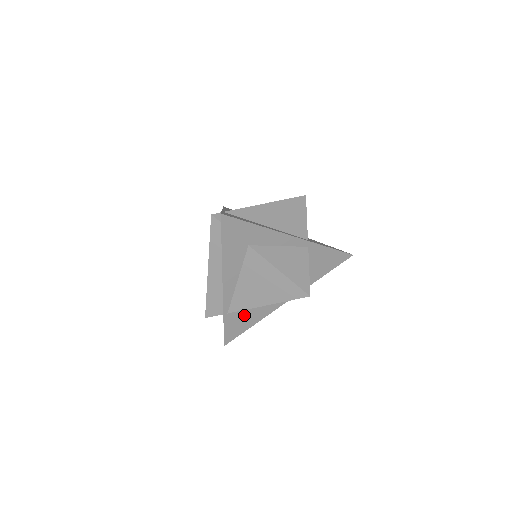
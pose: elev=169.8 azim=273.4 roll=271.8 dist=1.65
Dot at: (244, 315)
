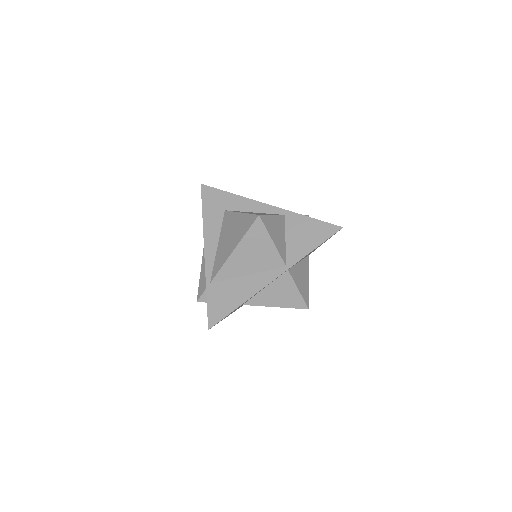
Dot at: (228, 289)
